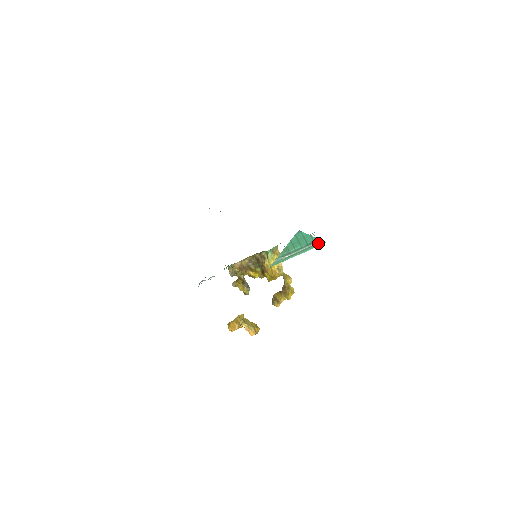
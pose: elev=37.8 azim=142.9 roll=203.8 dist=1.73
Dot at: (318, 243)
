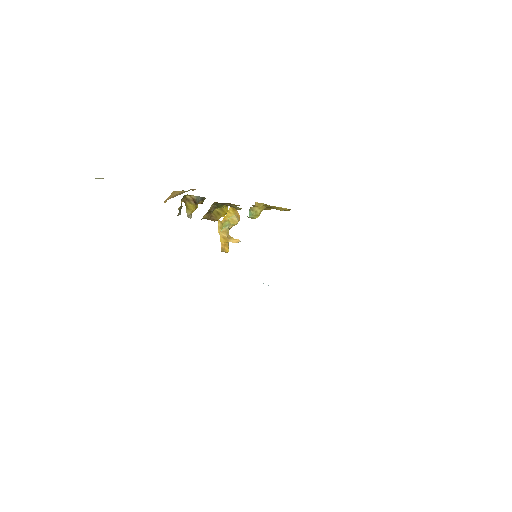
Dot at: occluded
